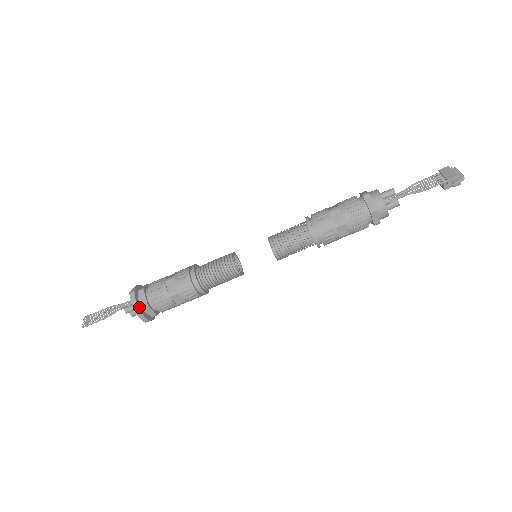
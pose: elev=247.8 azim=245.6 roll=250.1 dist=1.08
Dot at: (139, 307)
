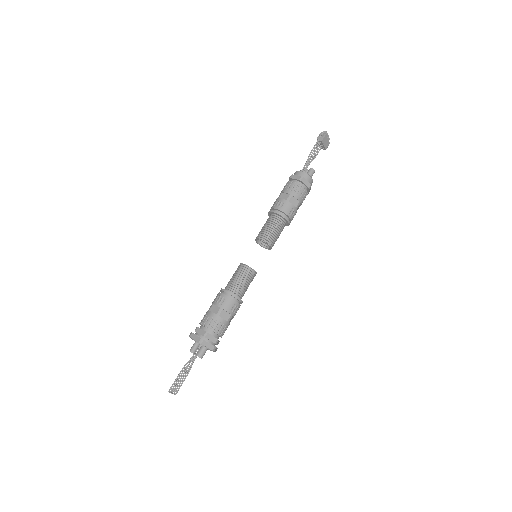
Dot at: (193, 333)
